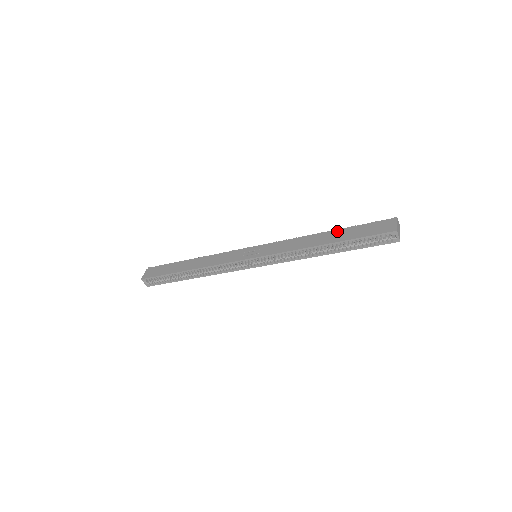
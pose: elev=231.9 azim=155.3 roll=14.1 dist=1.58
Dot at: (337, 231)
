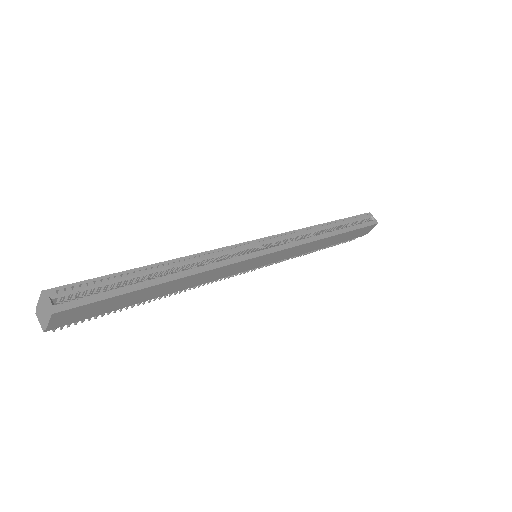
Dot at: occluded
